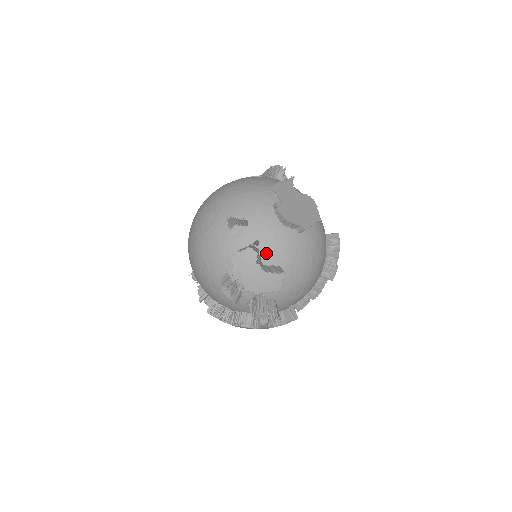
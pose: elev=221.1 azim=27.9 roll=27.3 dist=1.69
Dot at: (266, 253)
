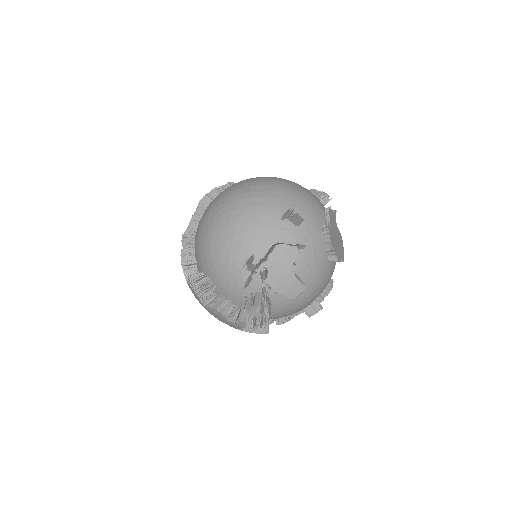
Dot at: (299, 260)
